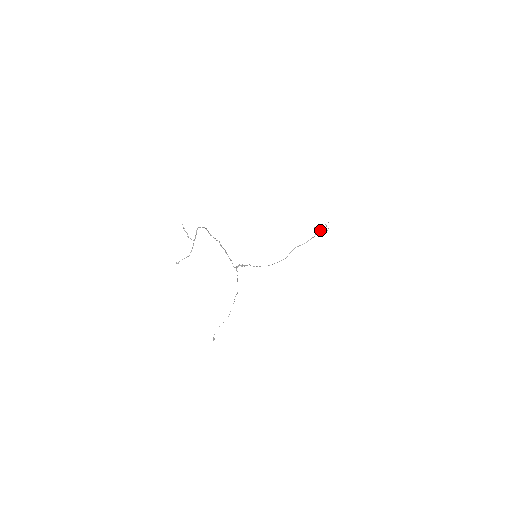
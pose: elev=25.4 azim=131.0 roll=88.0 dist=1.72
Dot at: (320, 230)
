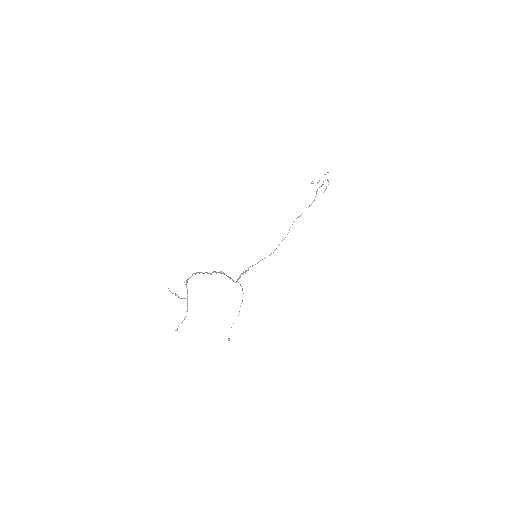
Dot at: (320, 186)
